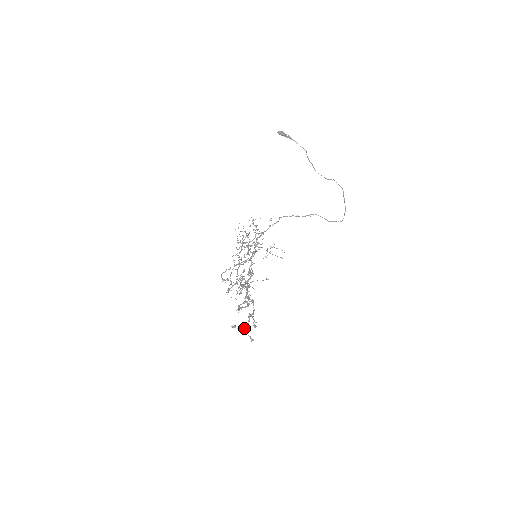
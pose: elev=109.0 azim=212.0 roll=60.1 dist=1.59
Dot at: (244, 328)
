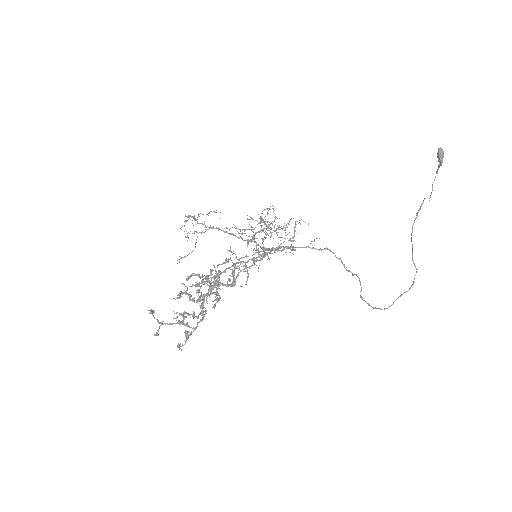
Dot at: (162, 323)
